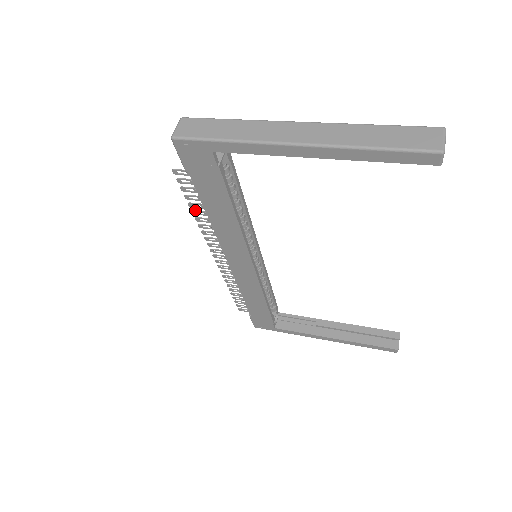
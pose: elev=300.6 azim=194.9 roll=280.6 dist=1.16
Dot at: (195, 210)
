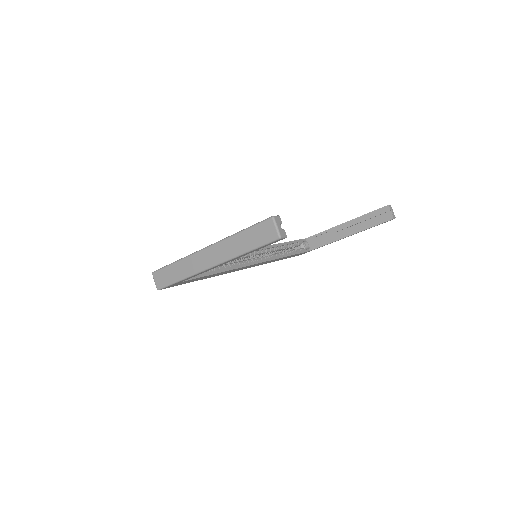
Dot at: occluded
